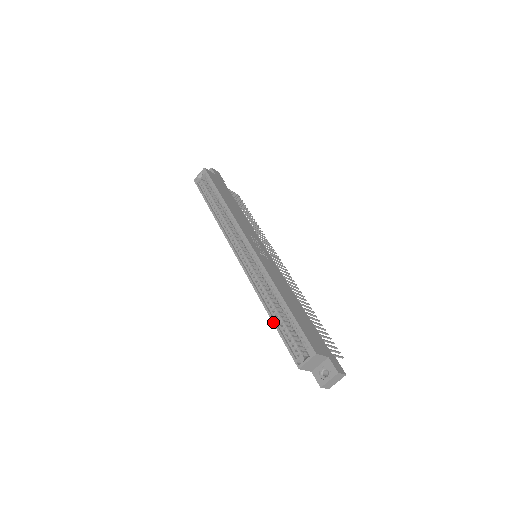
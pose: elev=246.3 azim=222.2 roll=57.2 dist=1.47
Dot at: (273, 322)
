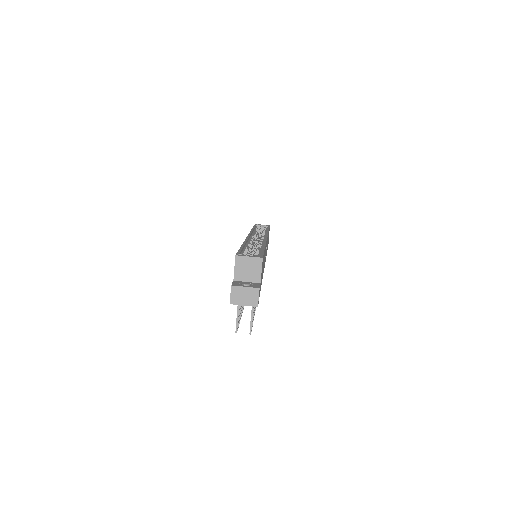
Dot at: (242, 246)
